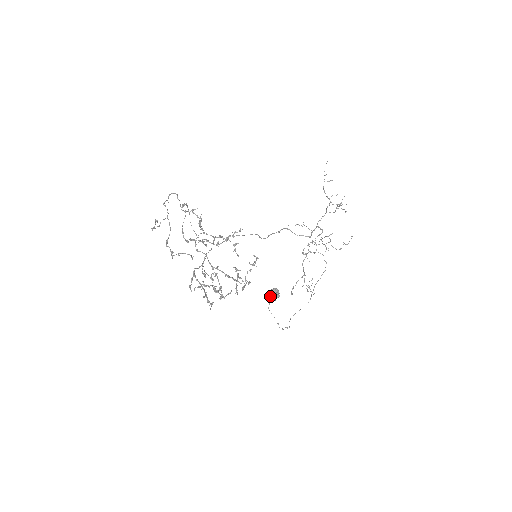
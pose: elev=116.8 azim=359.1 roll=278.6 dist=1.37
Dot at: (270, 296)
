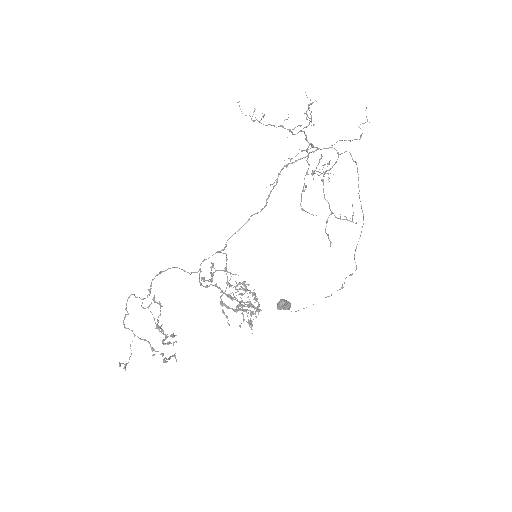
Dot at: occluded
